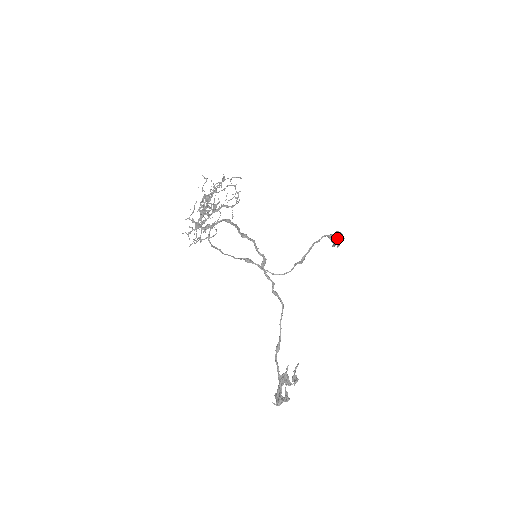
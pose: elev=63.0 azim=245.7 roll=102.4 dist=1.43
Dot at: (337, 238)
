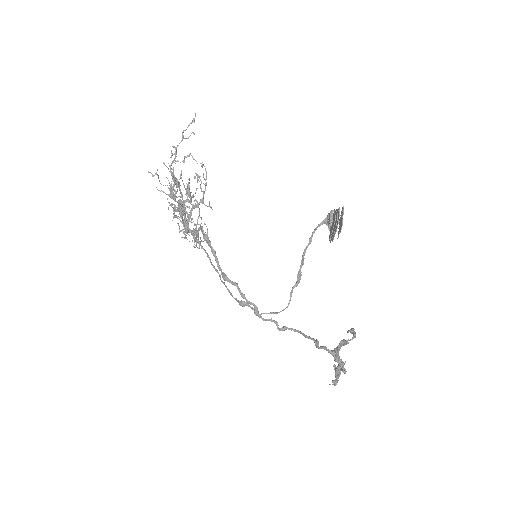
Dot at: (331, 233)
